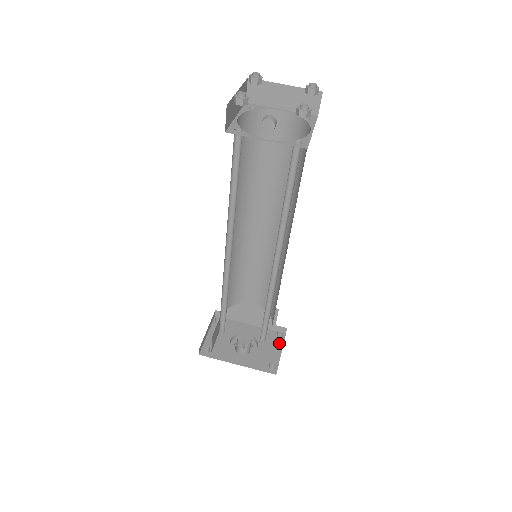
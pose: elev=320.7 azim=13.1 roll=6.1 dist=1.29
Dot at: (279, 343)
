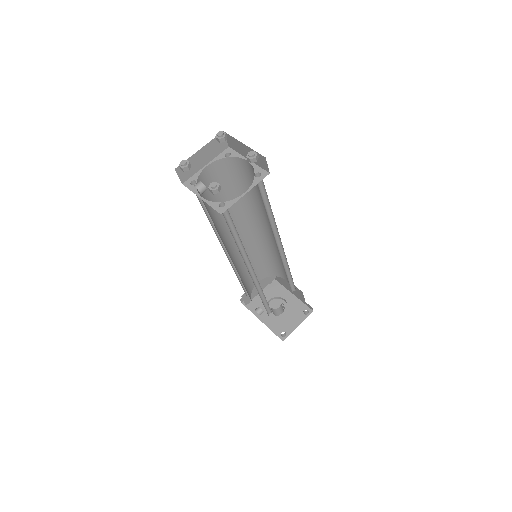
Dot at: (302, 317)
